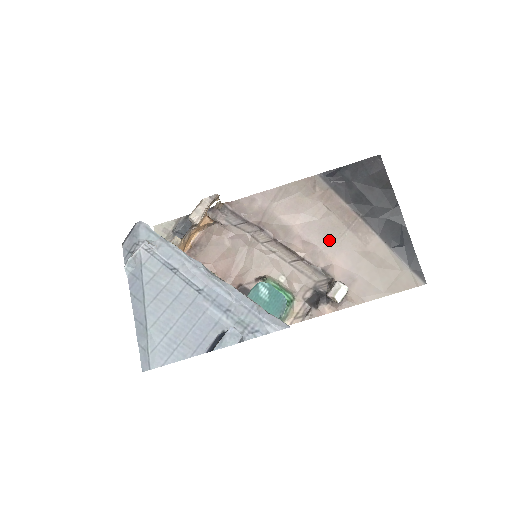
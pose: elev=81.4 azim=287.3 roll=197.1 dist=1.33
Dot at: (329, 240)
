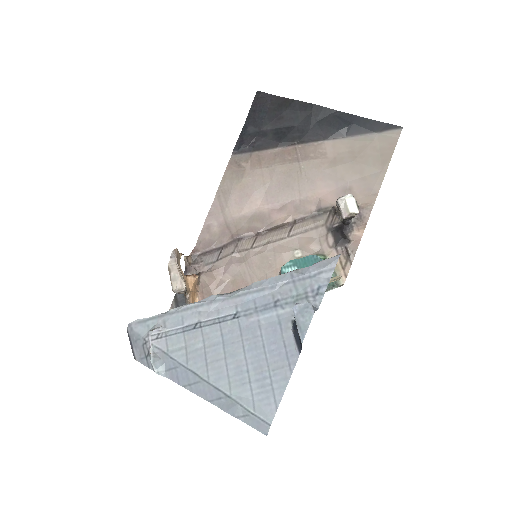
Dot at: (296, 186)
